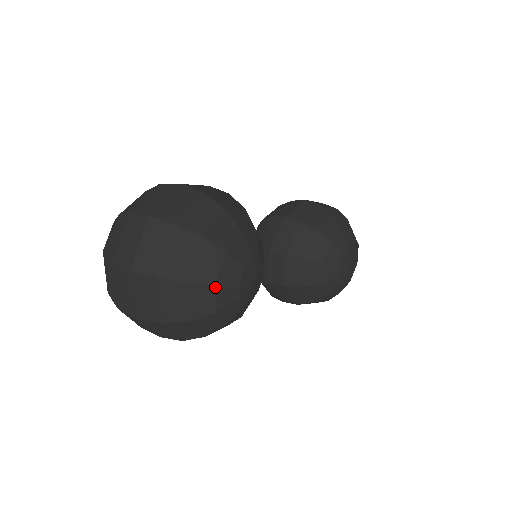
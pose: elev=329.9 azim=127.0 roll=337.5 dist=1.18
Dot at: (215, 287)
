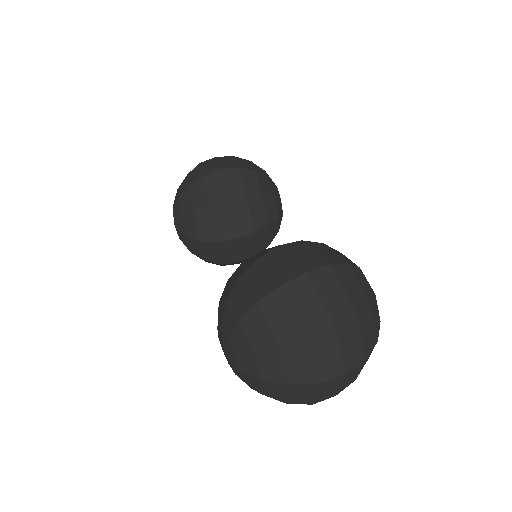
Dot at: (379, 323)
